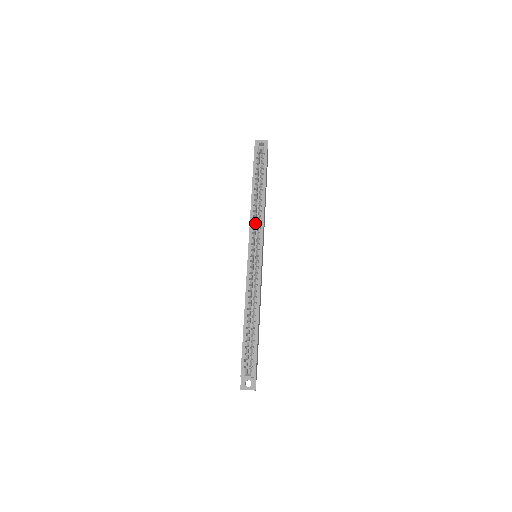
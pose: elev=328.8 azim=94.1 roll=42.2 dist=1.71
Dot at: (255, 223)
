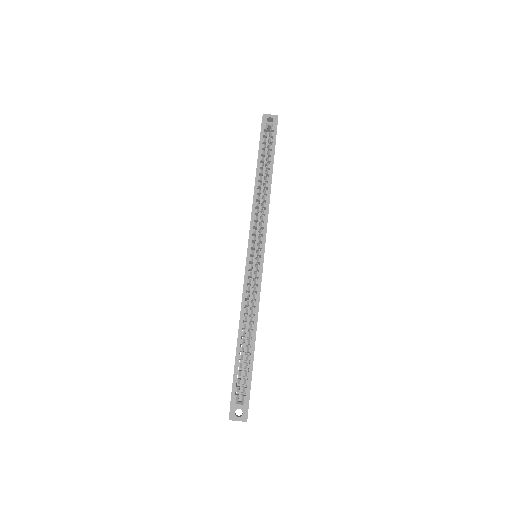
Dot at: occluded
